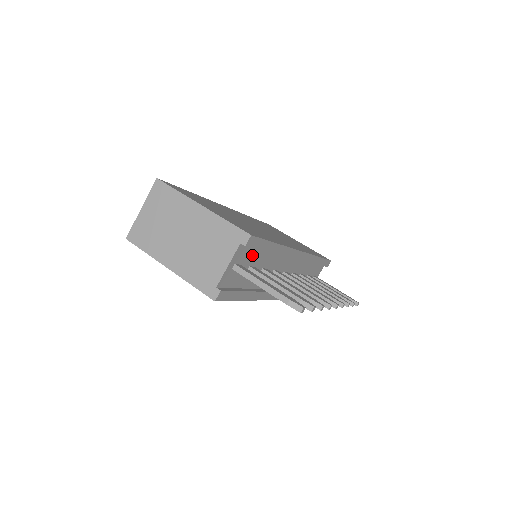
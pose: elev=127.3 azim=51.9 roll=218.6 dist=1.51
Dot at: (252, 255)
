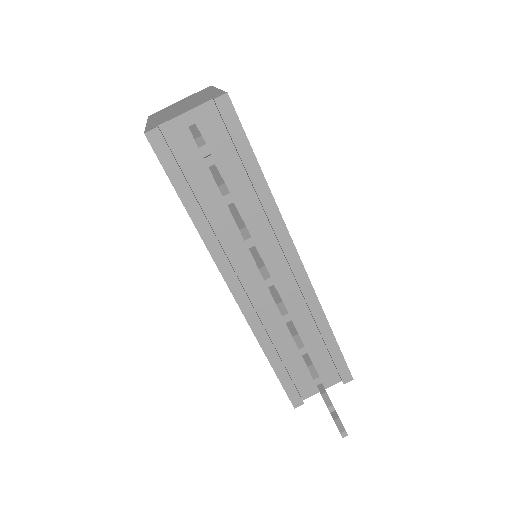
Dot at: (224, 150)
